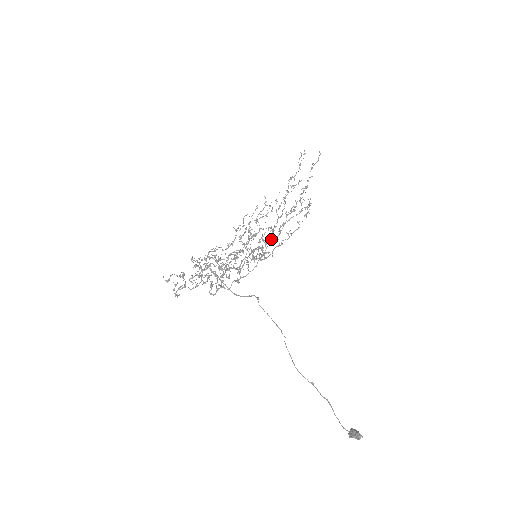
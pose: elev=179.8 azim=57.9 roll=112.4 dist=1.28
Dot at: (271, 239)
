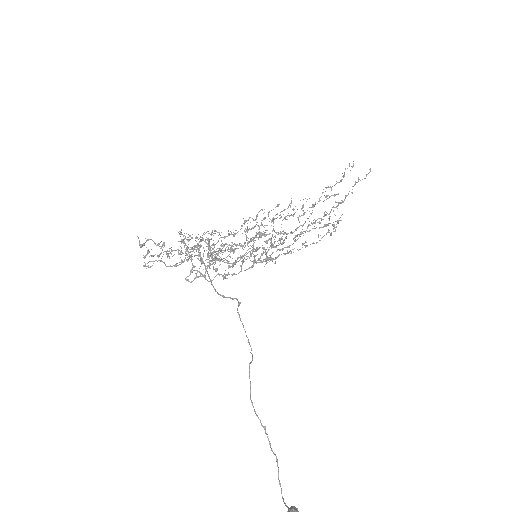
Dot at: (281, 244)
